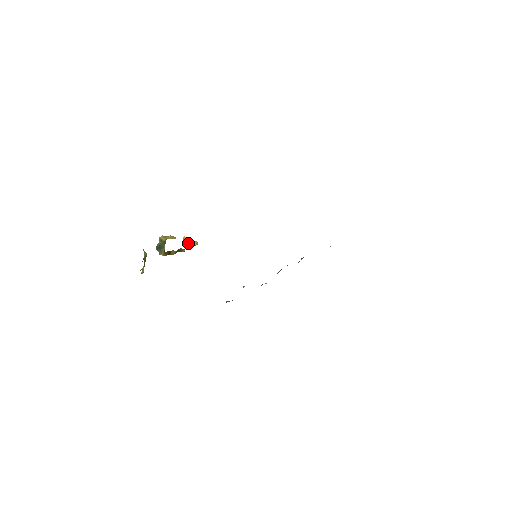
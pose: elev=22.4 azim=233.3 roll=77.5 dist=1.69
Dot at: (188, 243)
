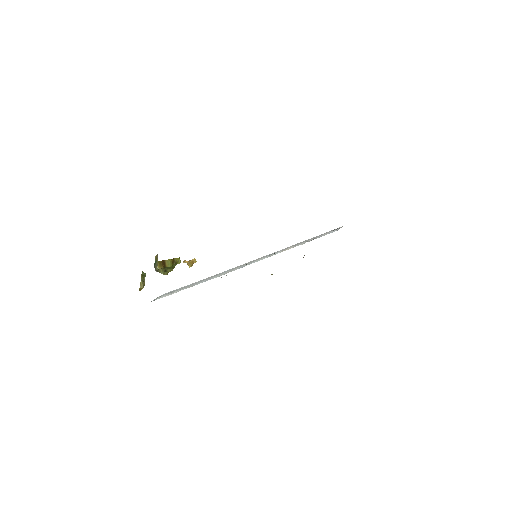
Dot at: (187, 263)
